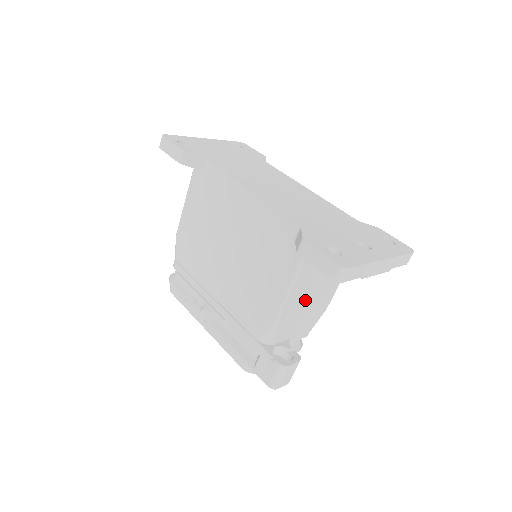
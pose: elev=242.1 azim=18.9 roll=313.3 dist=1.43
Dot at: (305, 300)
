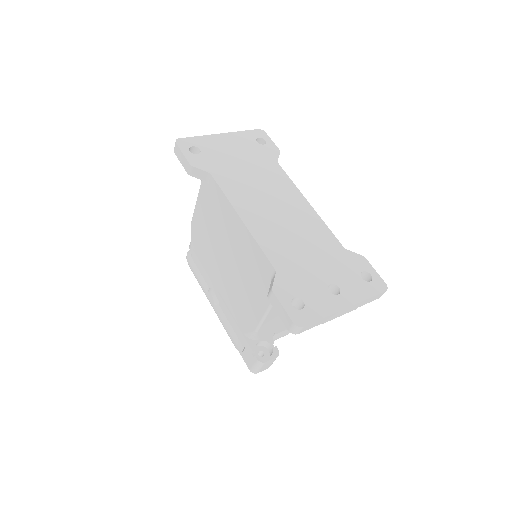
Dot at: occluded
